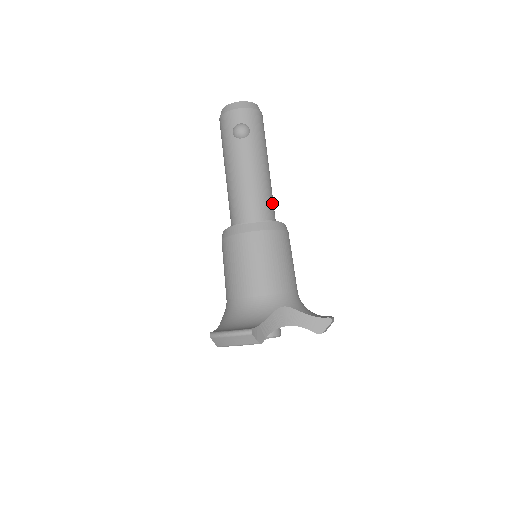
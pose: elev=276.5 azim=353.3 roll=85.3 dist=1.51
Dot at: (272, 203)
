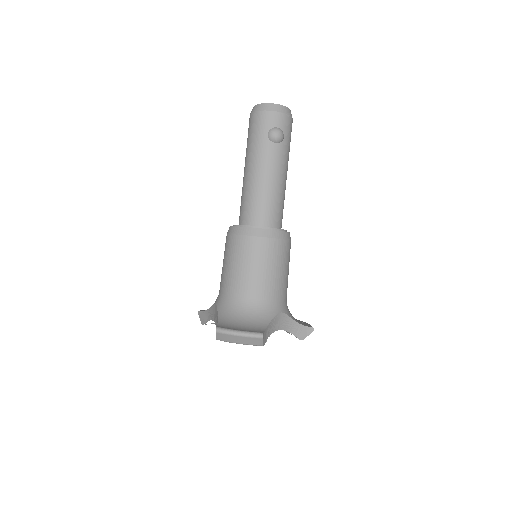
Dot at: occluded
